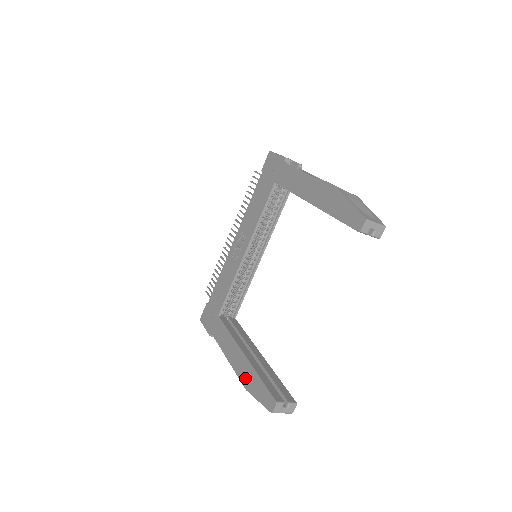
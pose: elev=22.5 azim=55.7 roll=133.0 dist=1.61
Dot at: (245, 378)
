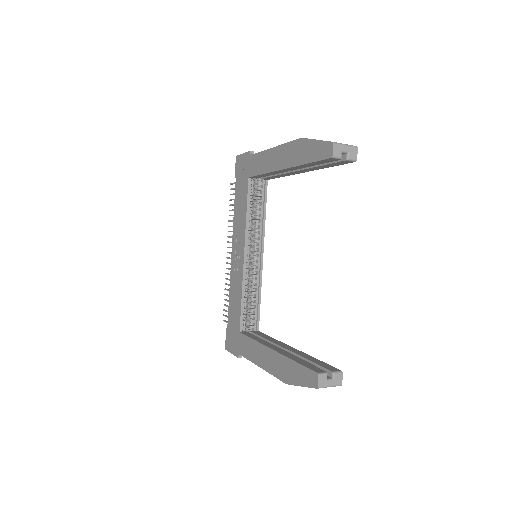
Dot at: (282, 373)
